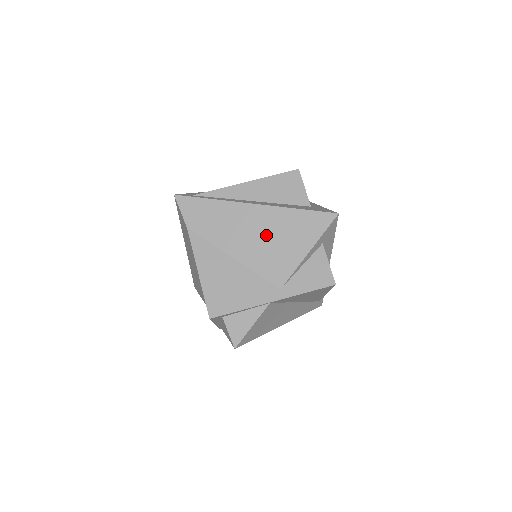
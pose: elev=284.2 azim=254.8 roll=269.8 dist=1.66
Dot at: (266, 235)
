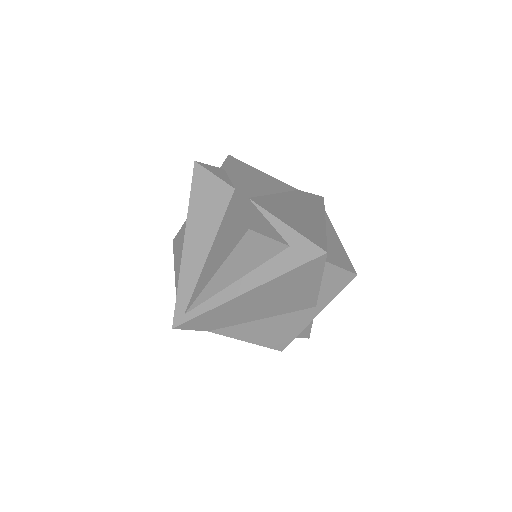
Dot at: (275, 298)
